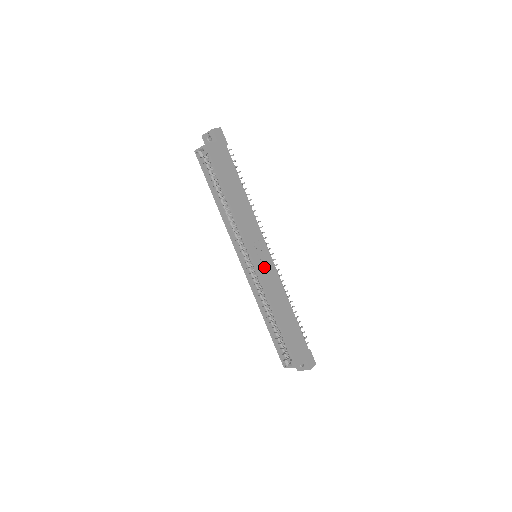
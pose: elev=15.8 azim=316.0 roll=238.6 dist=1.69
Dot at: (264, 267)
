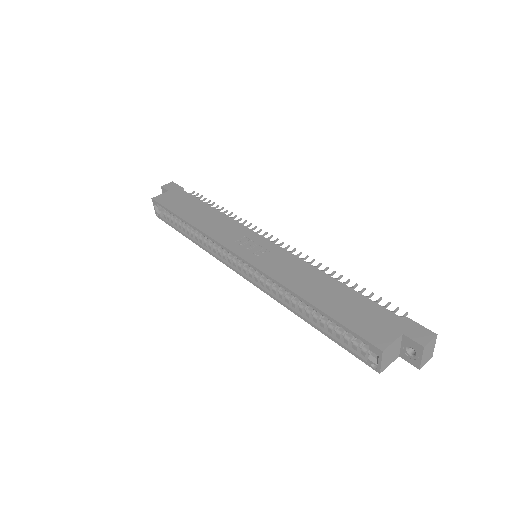
Dot at: (262, 256)
